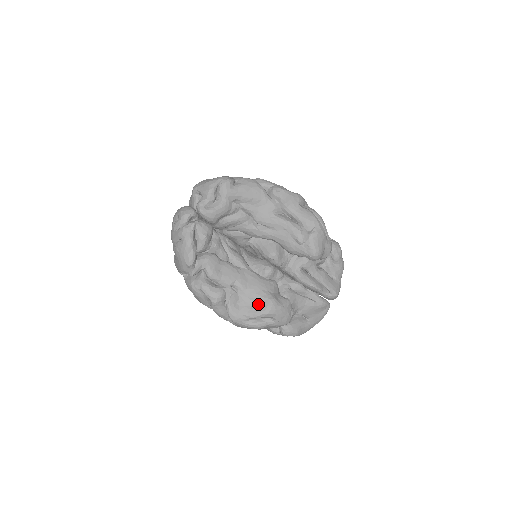
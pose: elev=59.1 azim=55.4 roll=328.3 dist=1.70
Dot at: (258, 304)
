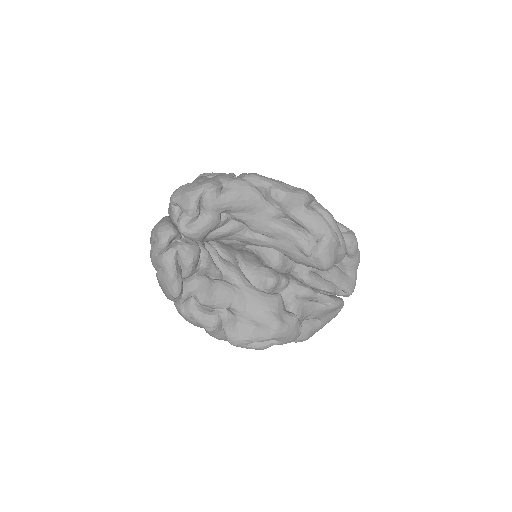
Dot at: (260, 327)
